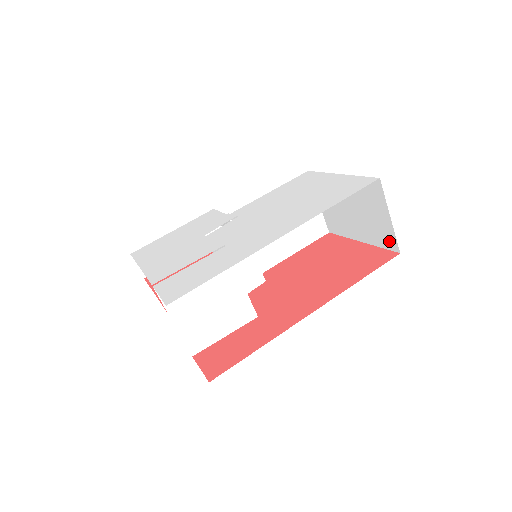
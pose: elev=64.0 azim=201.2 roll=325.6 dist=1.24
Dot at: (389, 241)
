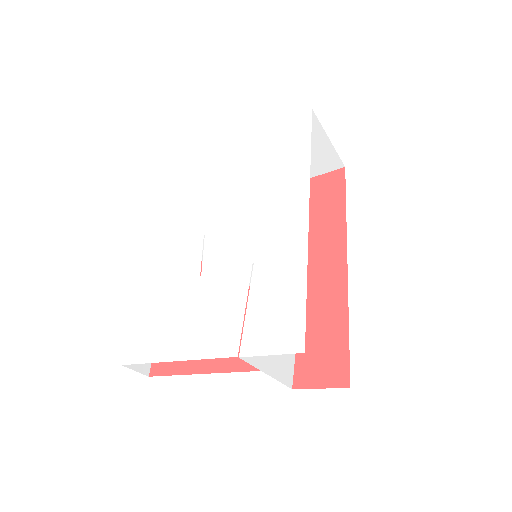
Dot at: (330, 163)
